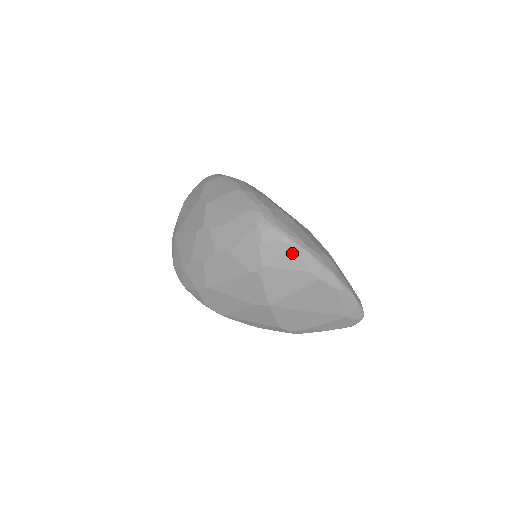
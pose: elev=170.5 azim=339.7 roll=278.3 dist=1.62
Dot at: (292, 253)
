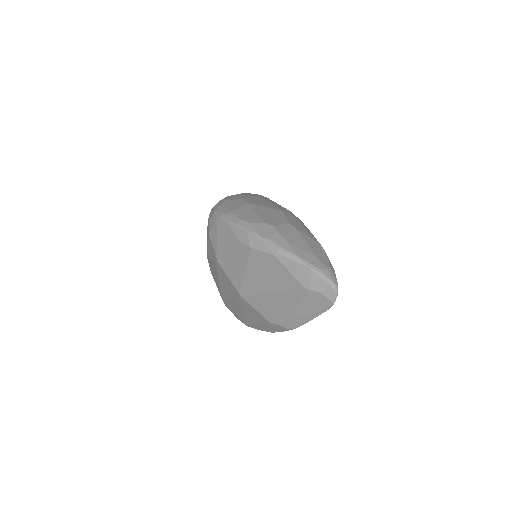
Dot at: (225, 230)
